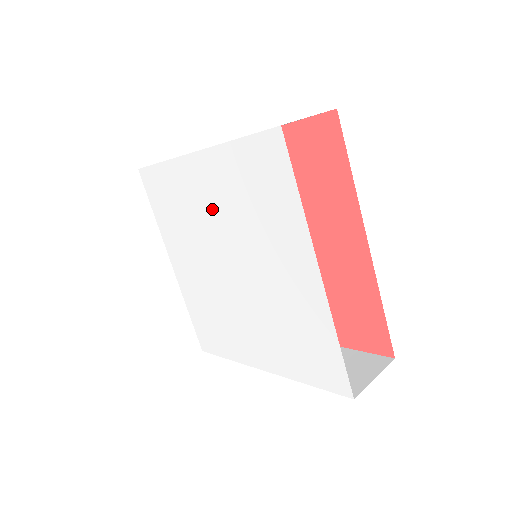
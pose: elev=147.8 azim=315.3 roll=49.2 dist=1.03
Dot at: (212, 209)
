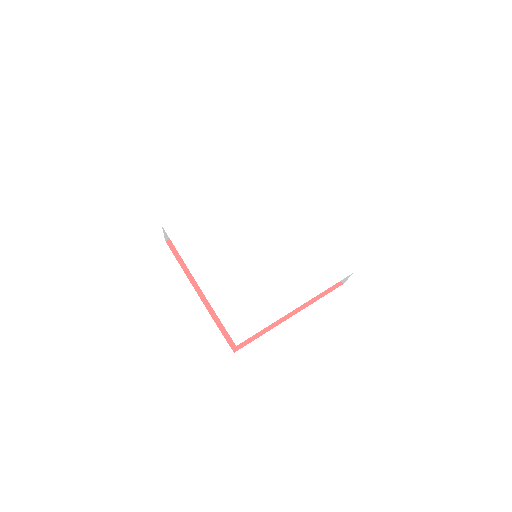
Dot at: (238, 219)
